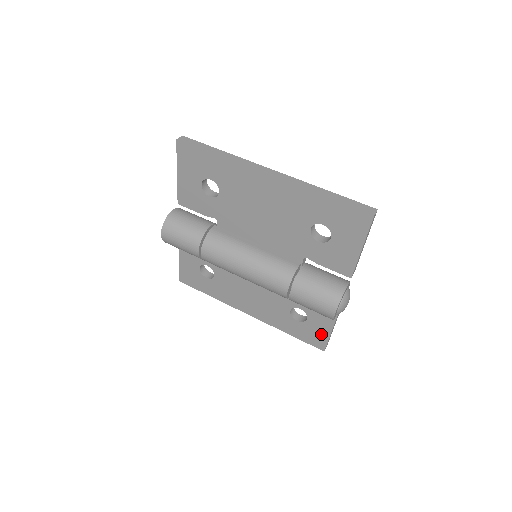
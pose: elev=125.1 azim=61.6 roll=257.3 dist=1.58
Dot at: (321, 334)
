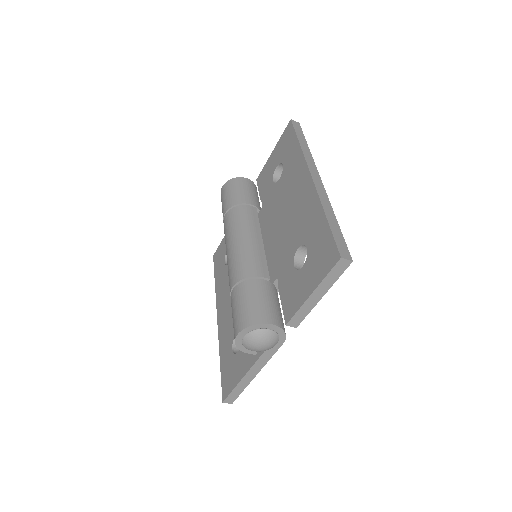
Dot at: (233, 378)
